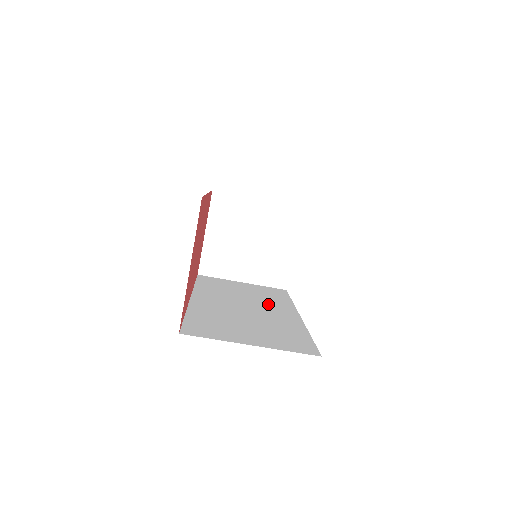
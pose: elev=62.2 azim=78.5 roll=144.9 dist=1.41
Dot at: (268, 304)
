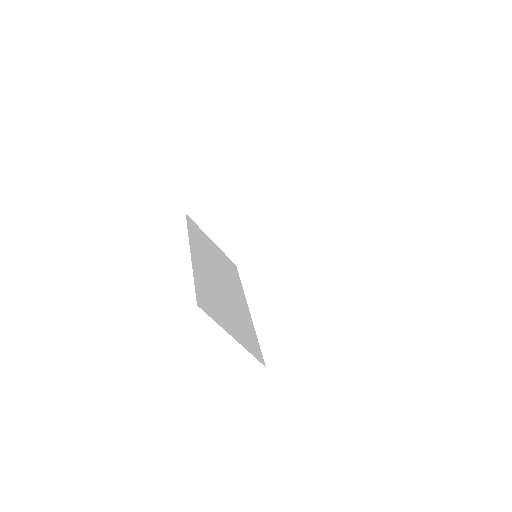
Dot at: (231, 283)
